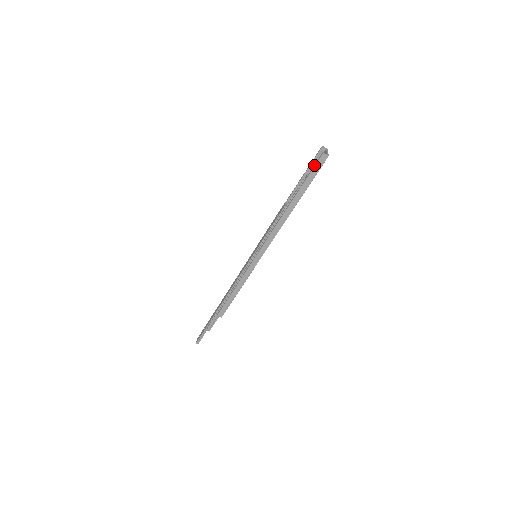
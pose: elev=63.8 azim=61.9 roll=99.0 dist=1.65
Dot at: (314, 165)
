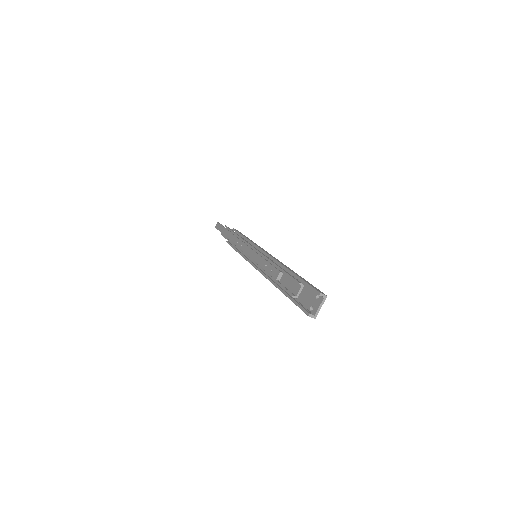
Dot at: (300, 307)
